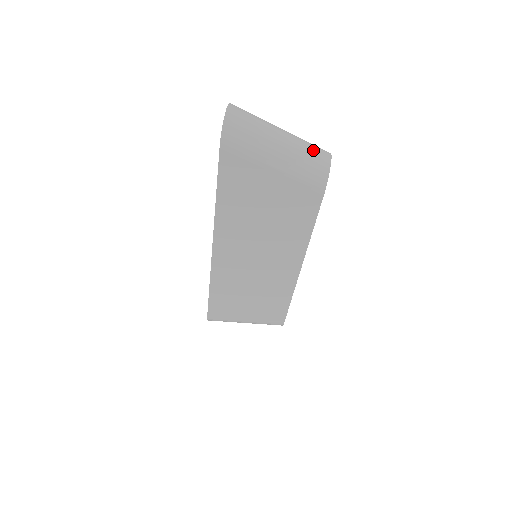
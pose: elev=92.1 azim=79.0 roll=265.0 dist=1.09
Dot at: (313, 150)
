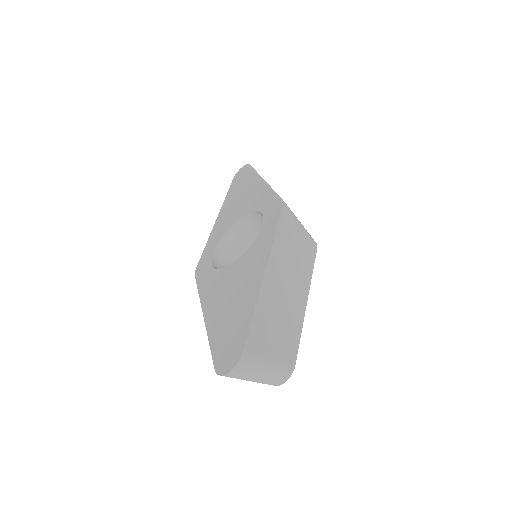
Dot at: (276, 380)
